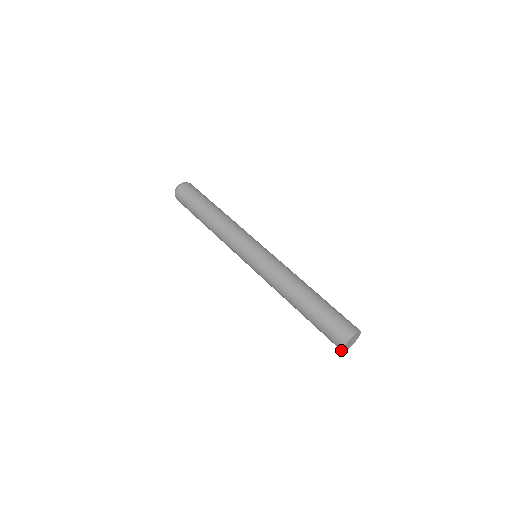
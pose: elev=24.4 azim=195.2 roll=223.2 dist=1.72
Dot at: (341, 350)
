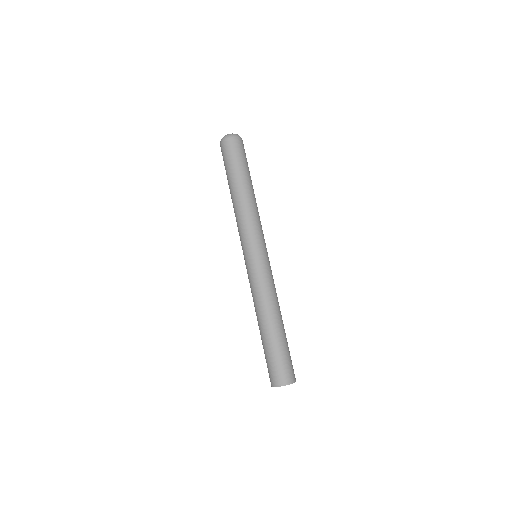
Dot at: occluded
